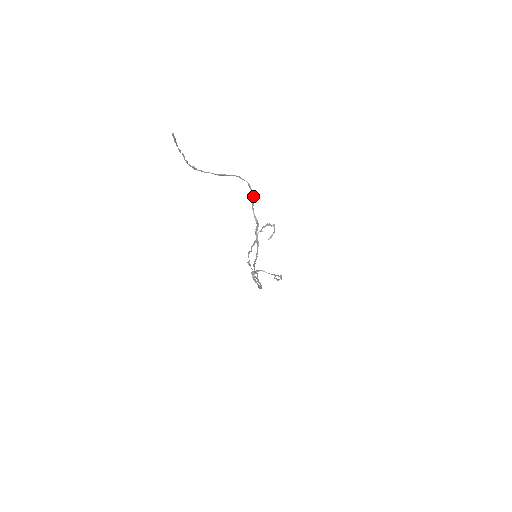
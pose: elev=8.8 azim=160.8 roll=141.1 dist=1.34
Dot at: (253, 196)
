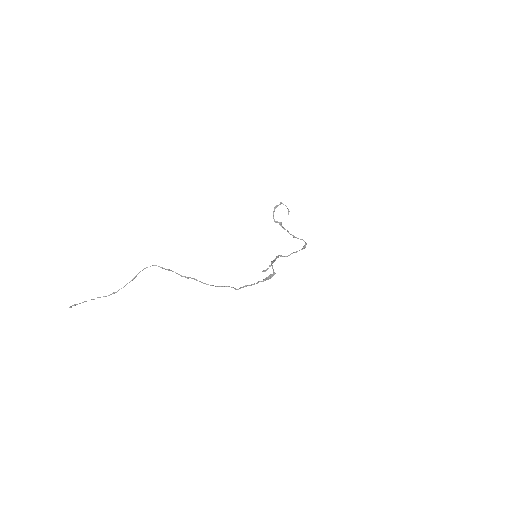
Dot at: (164, 268)
